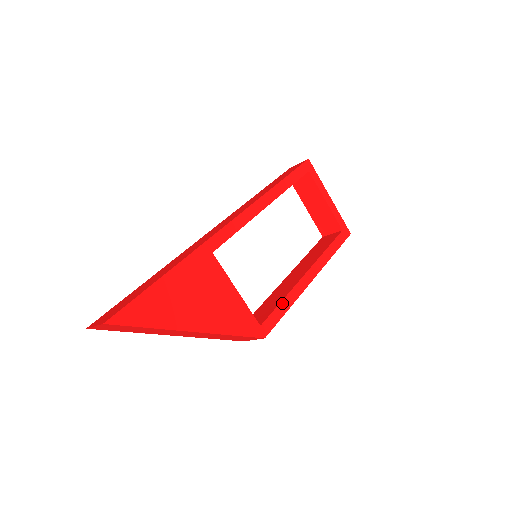
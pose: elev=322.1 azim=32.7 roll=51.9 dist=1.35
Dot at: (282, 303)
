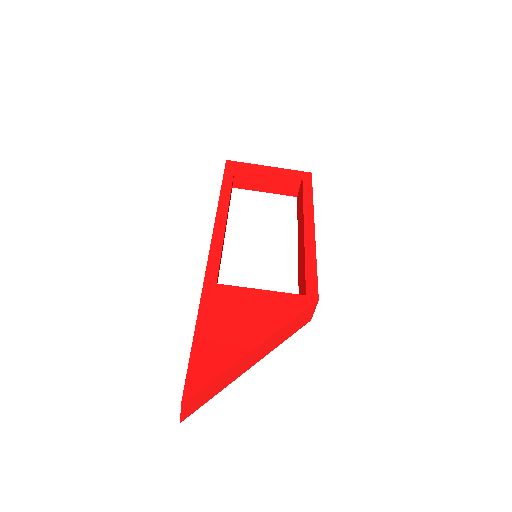
Dot at: (307, 265)
